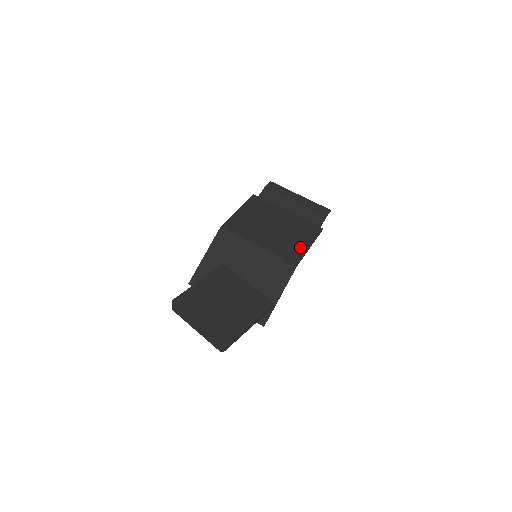
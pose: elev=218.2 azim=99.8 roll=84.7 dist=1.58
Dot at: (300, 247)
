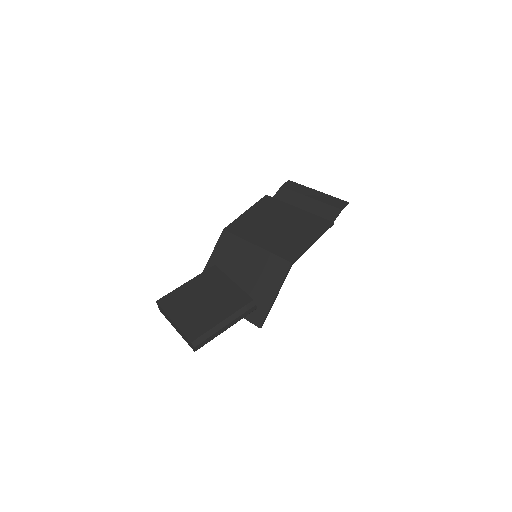
Dot at: (301, 243)
